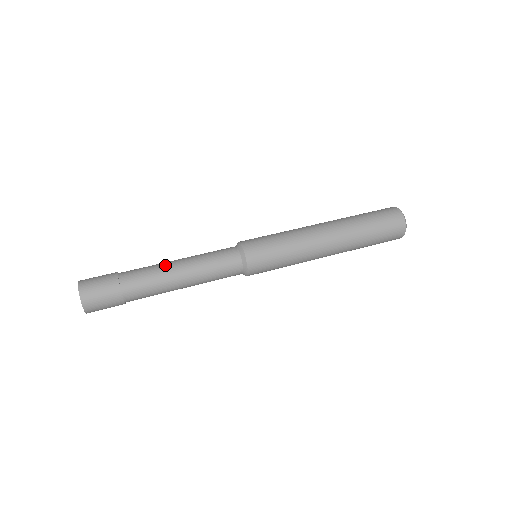
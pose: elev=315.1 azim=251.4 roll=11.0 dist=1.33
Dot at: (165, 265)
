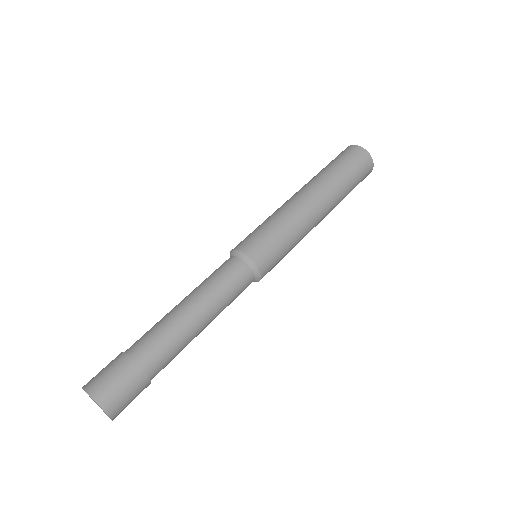
Dot at: (187, 327)
